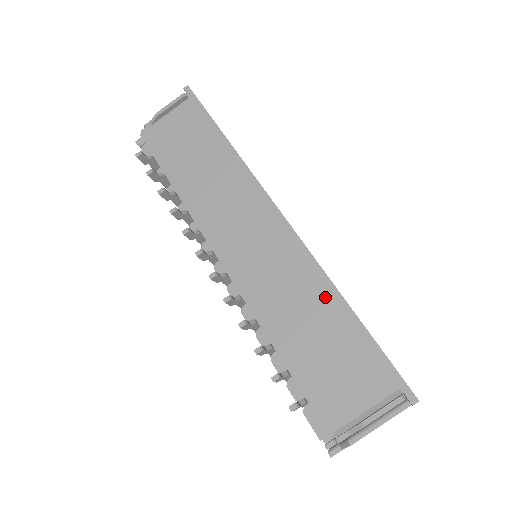
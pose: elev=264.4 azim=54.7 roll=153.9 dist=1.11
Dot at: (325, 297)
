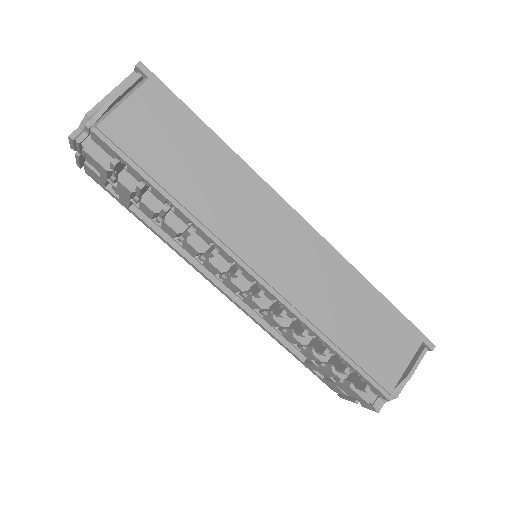
Dot at: (356, 285)
